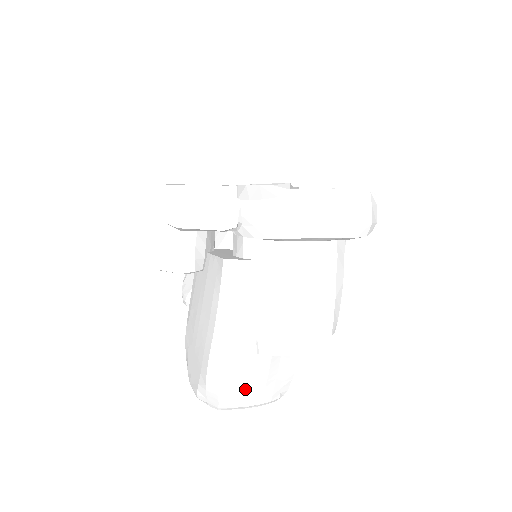
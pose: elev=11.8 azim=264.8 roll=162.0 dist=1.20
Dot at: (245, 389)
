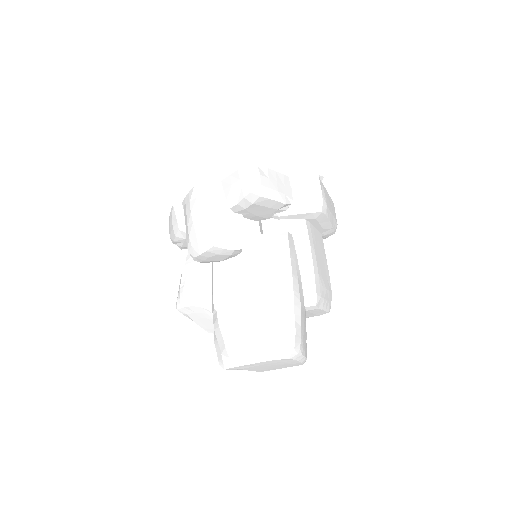
Dot at: (303, 337)
